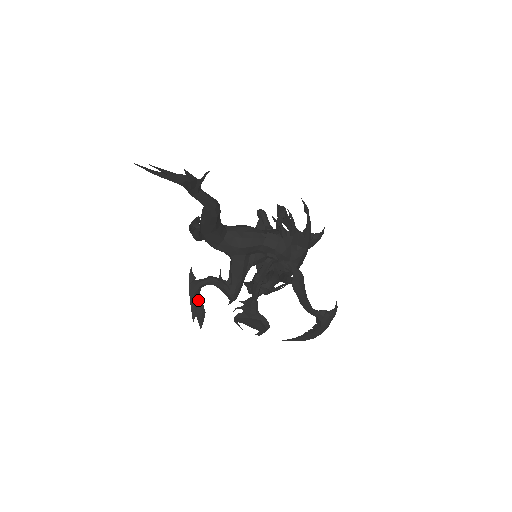
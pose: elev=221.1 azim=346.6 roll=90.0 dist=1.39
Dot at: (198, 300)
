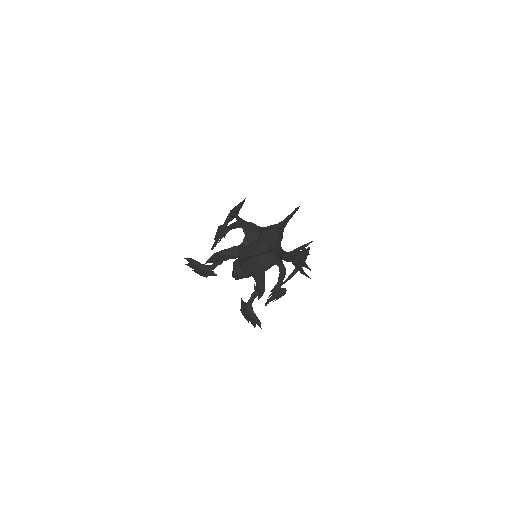
Dot at: occluded
